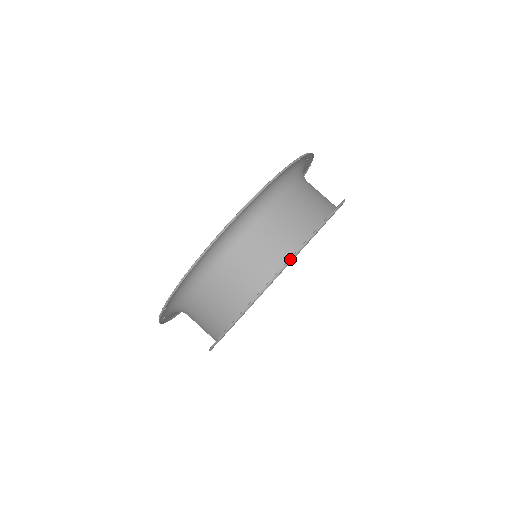
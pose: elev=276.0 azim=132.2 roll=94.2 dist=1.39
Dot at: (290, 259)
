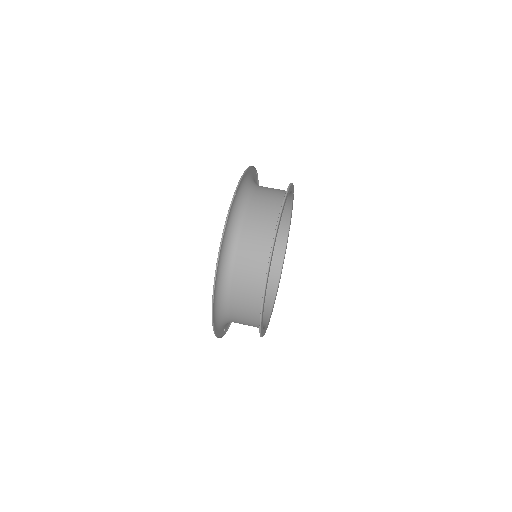
Dot at: (287, 189)
